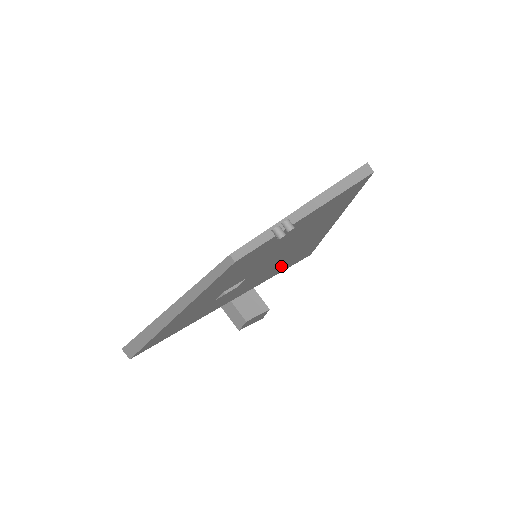
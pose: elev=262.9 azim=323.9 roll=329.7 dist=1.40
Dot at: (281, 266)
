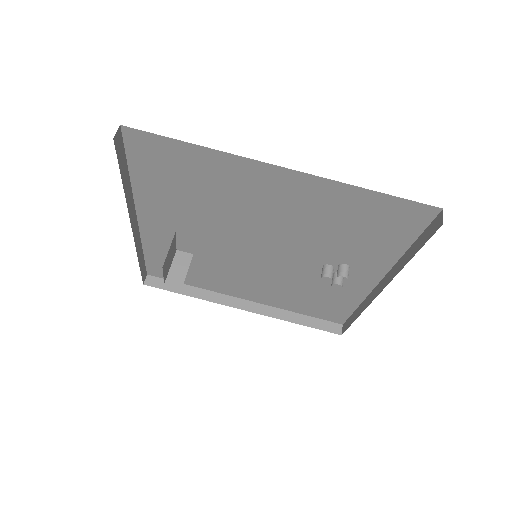
Dot at: occluded
